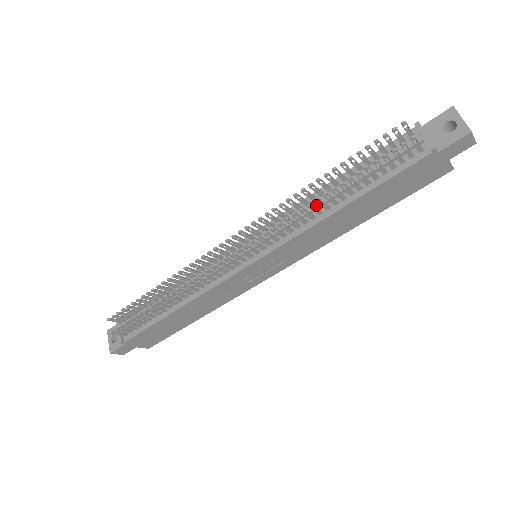
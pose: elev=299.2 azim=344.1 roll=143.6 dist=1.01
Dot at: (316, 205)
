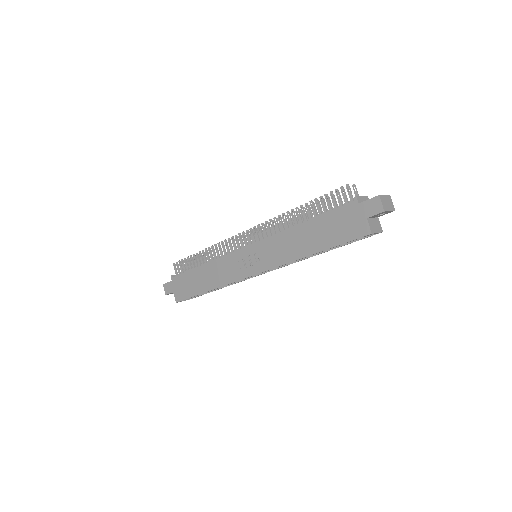
Dot at: occluded
